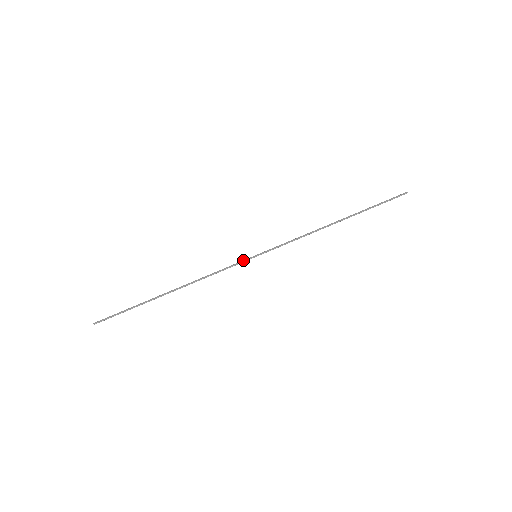
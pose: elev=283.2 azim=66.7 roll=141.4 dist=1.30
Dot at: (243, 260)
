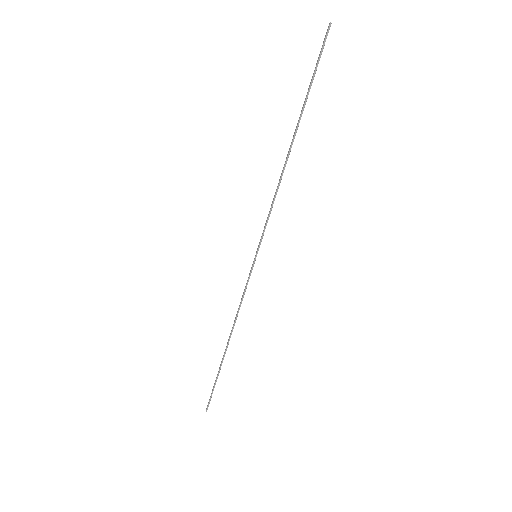
Dot at: (250, 270)
